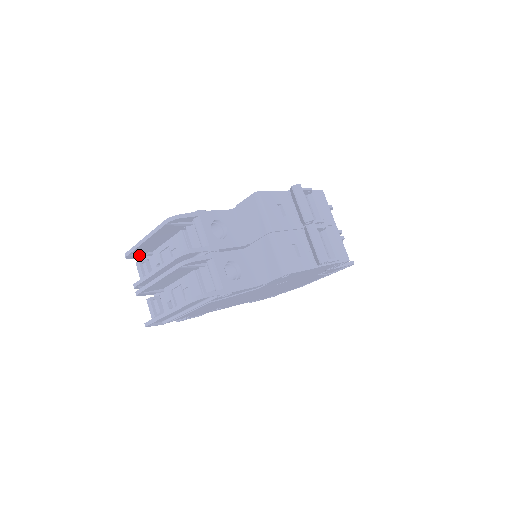
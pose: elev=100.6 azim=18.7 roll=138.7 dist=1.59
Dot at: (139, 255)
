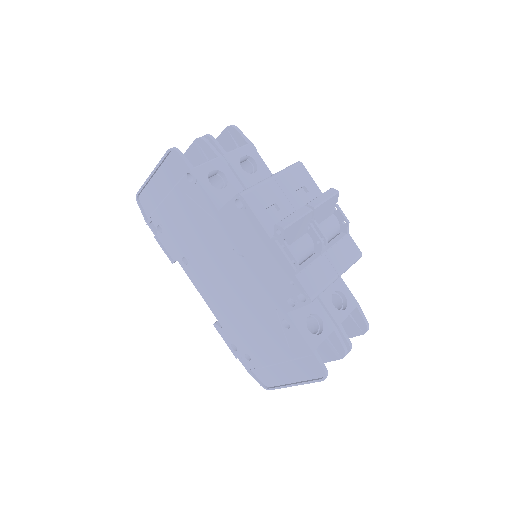
Dot at: occluded
